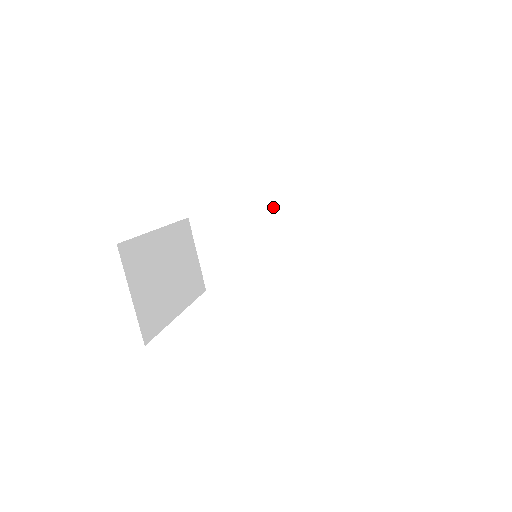
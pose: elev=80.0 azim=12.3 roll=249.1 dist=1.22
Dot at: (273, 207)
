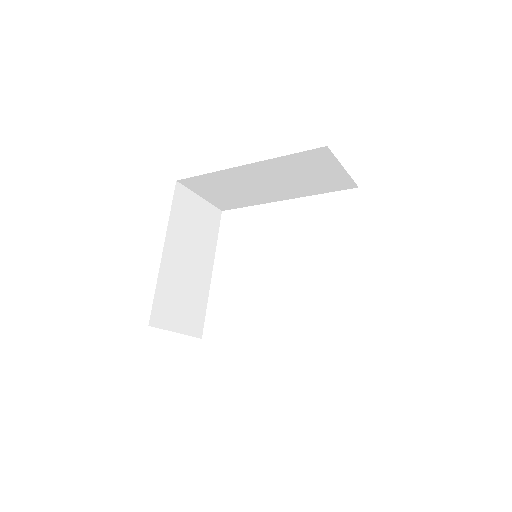
Dot at: (256, 167)
